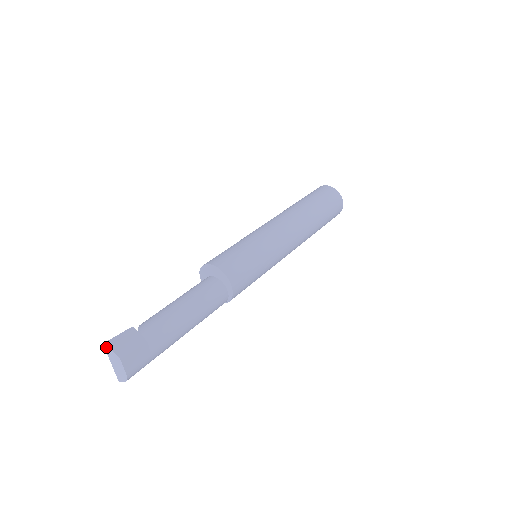
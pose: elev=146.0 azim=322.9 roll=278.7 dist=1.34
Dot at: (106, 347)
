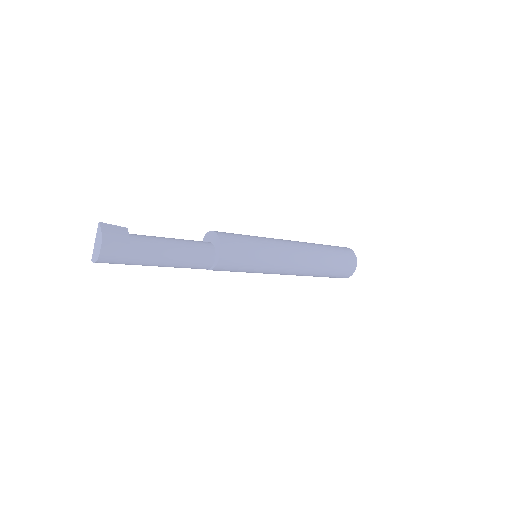
Dot at: (99, 225)
